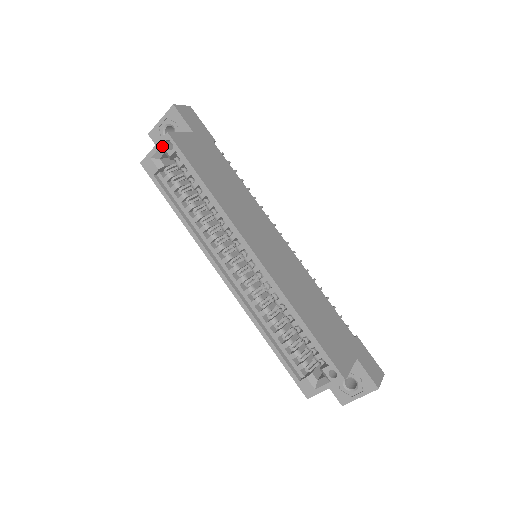
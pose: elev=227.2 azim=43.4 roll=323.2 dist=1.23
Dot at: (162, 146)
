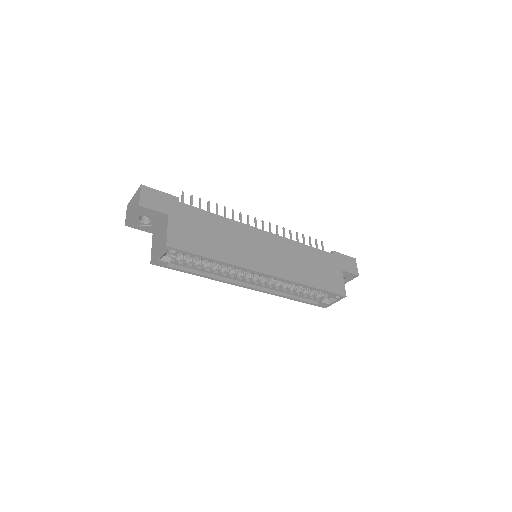
Dot at: occluded
